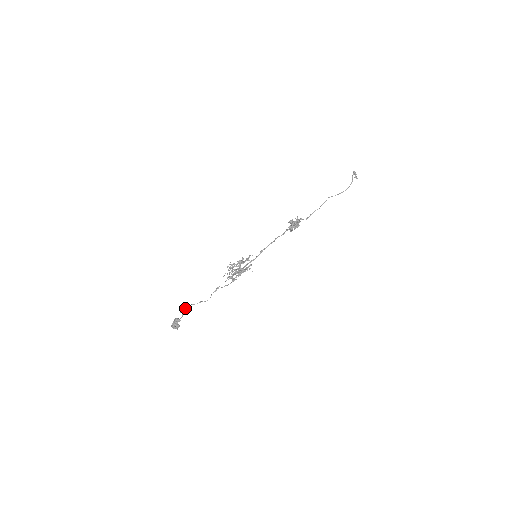
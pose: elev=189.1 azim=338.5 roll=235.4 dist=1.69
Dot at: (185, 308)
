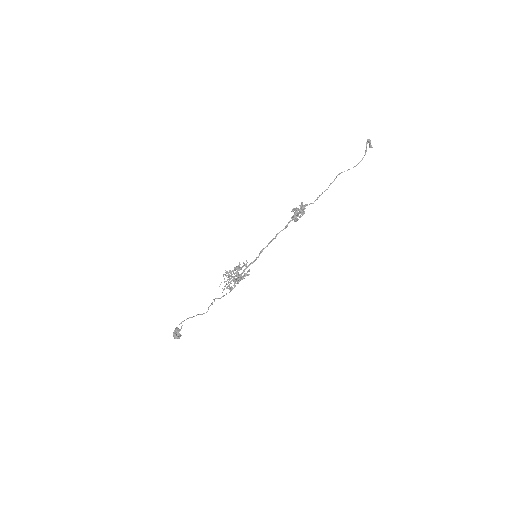
Dot at: (182, 321)
